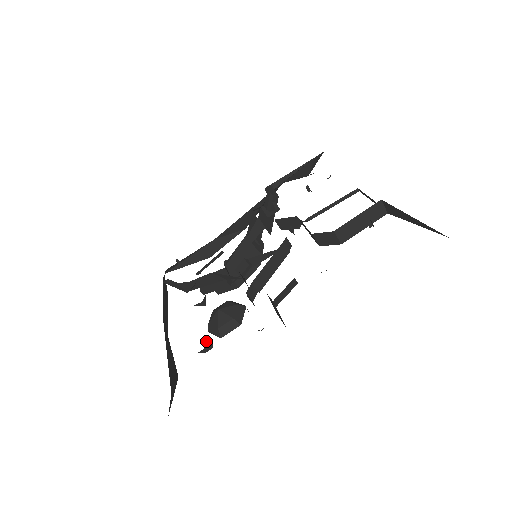
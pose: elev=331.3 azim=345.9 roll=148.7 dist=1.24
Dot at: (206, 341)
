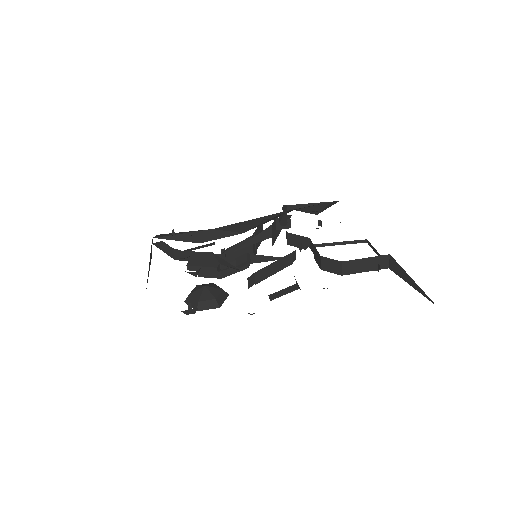
Dot at: occluded
